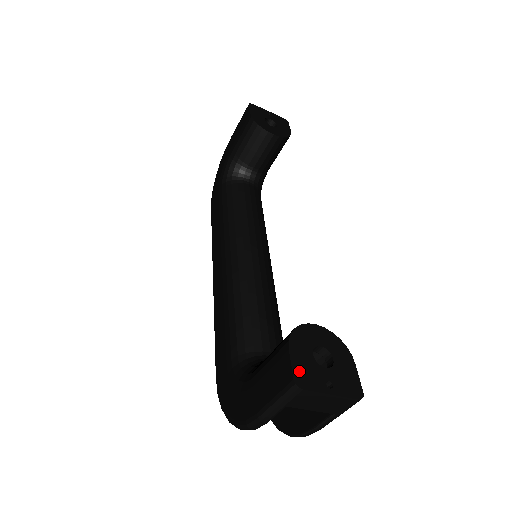
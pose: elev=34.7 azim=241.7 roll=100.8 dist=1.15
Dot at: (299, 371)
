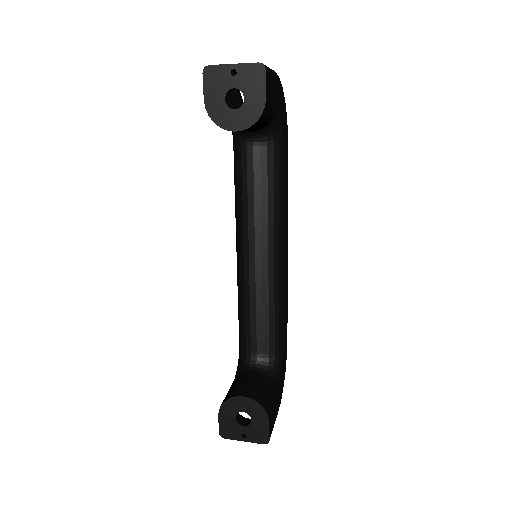
Dot at: (223, 428)
